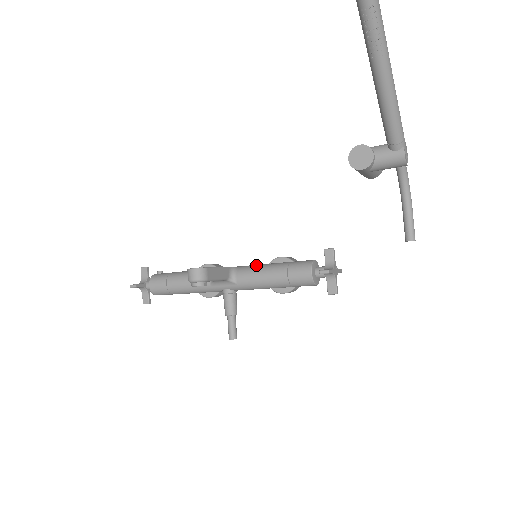
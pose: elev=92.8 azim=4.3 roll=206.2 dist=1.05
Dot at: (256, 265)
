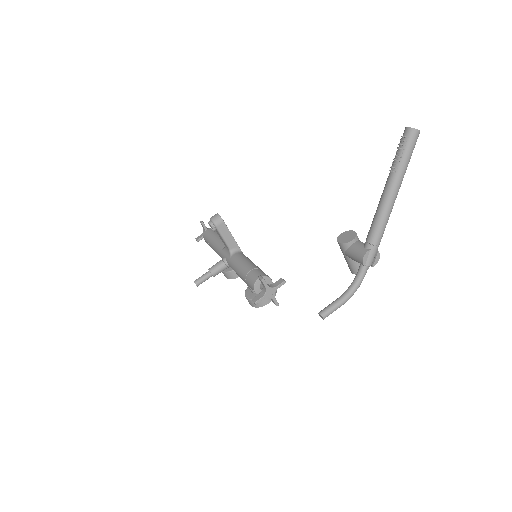
Dot at: occluded
